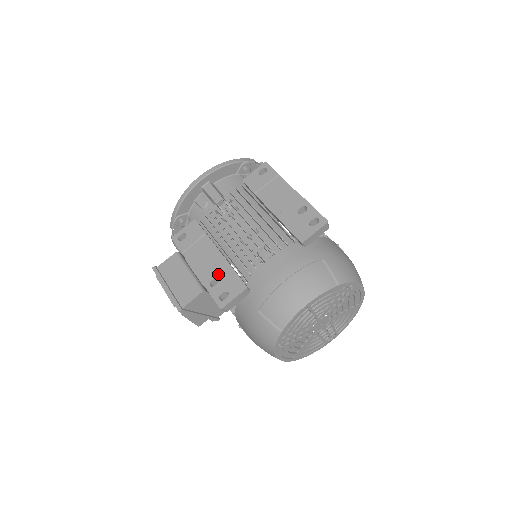
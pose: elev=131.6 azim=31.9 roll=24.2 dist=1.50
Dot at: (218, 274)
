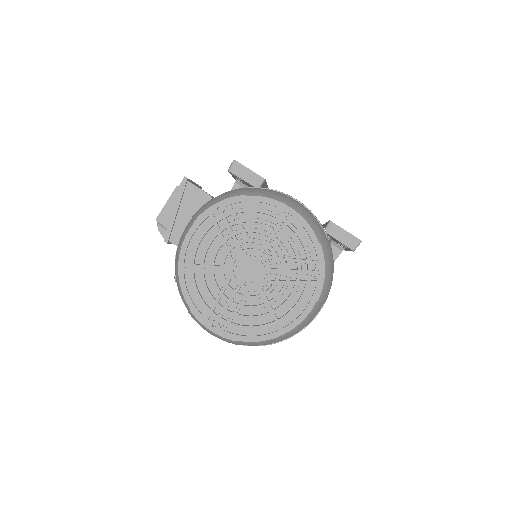
Dot at: occluded
